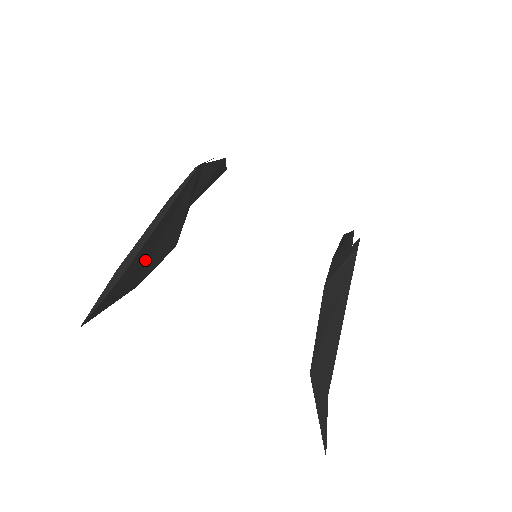
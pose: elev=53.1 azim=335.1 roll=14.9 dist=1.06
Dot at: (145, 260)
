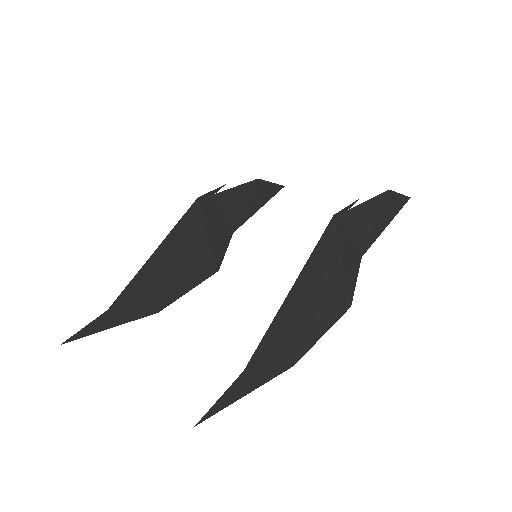
Dot at: (155, 288)
